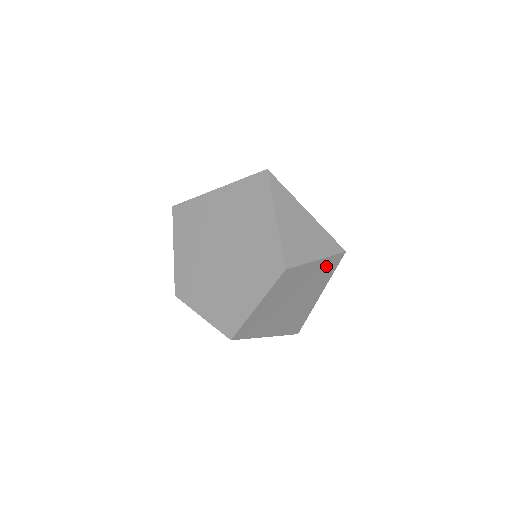
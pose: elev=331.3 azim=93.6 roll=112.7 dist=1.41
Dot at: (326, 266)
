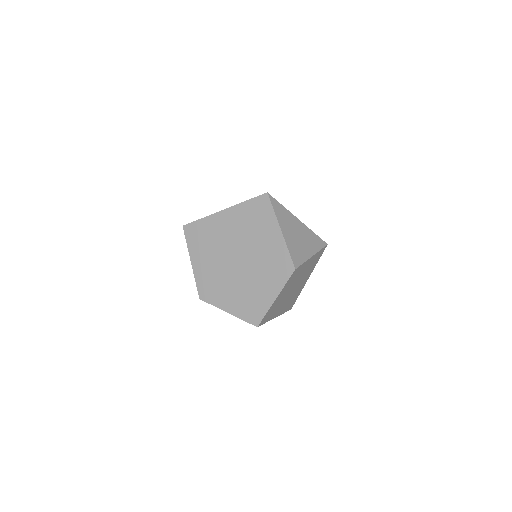
Dot at: (316, 258)
